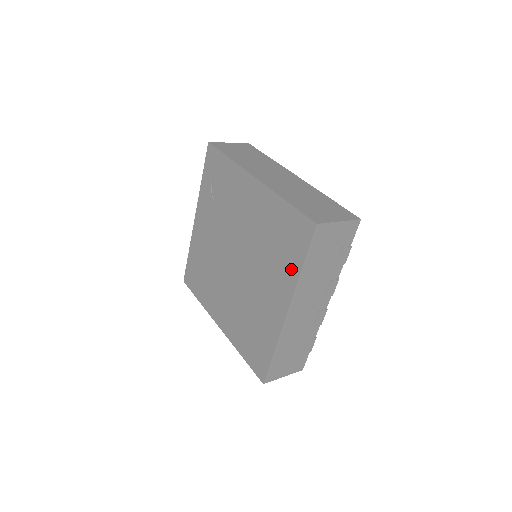
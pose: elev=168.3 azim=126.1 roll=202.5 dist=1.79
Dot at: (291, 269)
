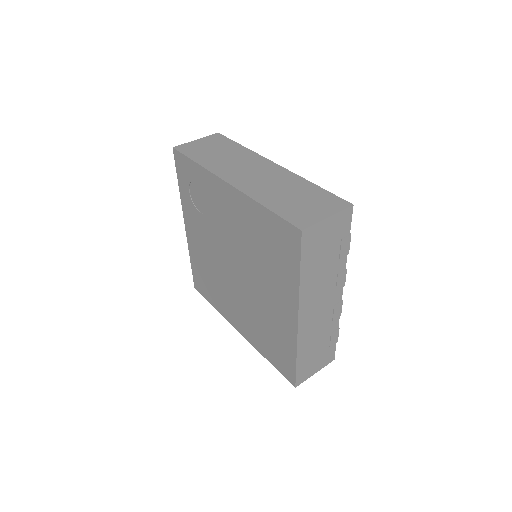
Dot at: (289, 278)
